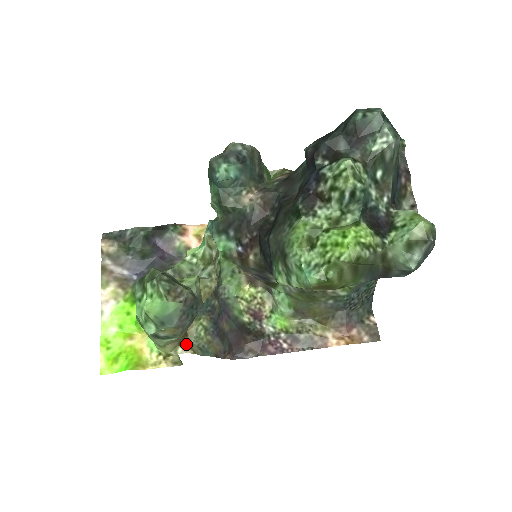
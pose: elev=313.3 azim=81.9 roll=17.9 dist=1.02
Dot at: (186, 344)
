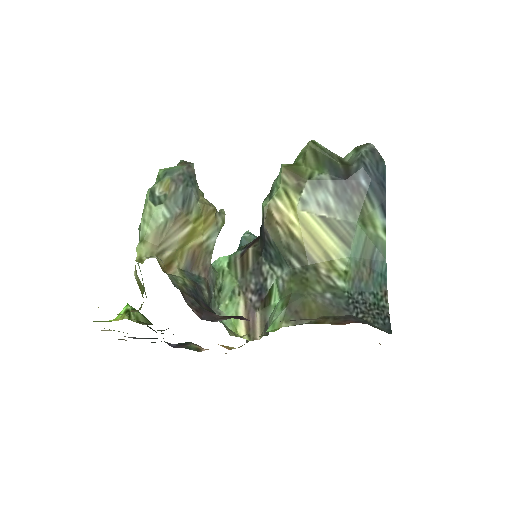
Dot at: (161, 266)
